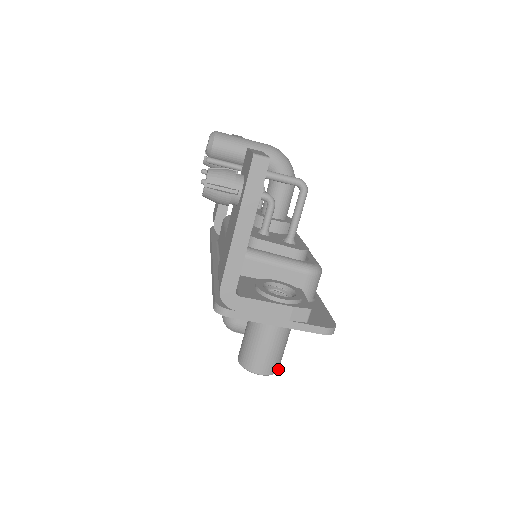
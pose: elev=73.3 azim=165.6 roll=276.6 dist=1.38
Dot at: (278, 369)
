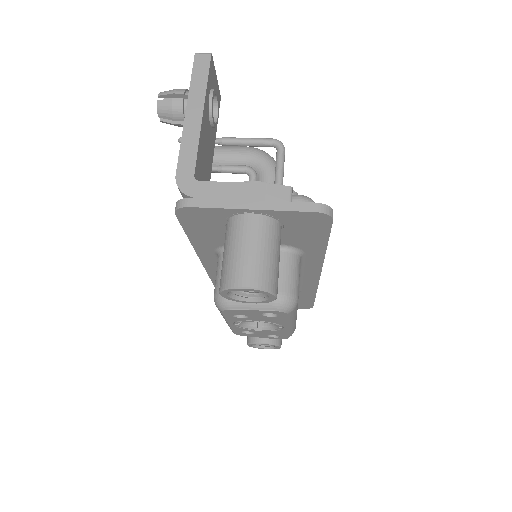
Dot at: (274, 291)
